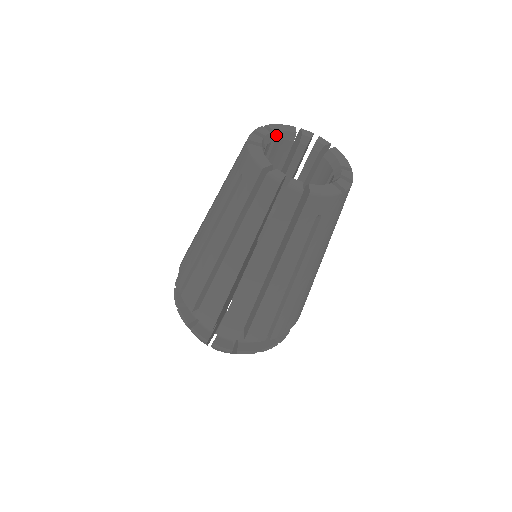
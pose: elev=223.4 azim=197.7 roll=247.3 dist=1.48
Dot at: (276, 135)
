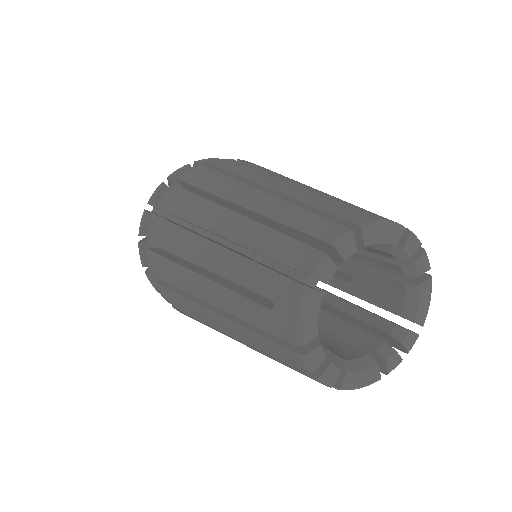
Dot at: (364, 247)
